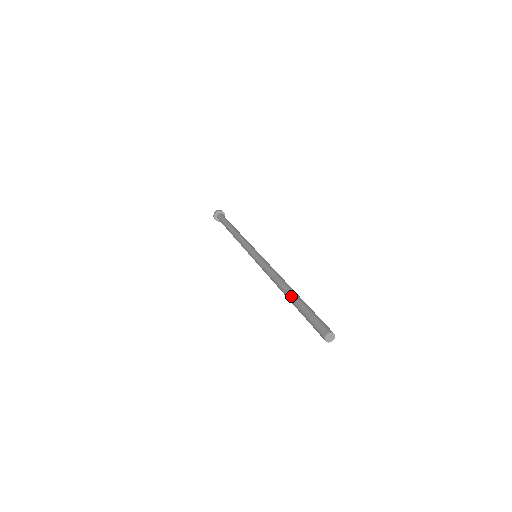
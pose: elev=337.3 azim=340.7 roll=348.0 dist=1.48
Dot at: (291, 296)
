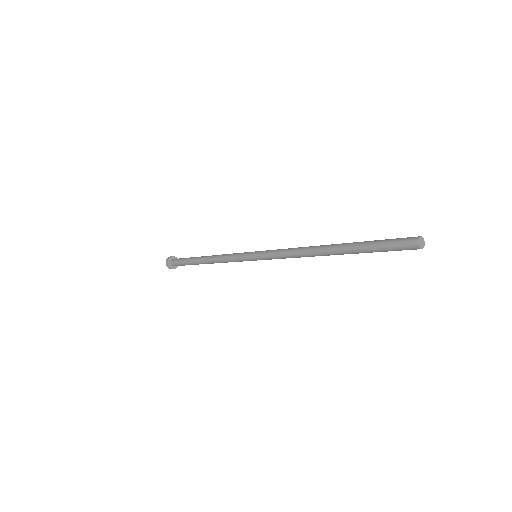
Dot at: (343, 243)
